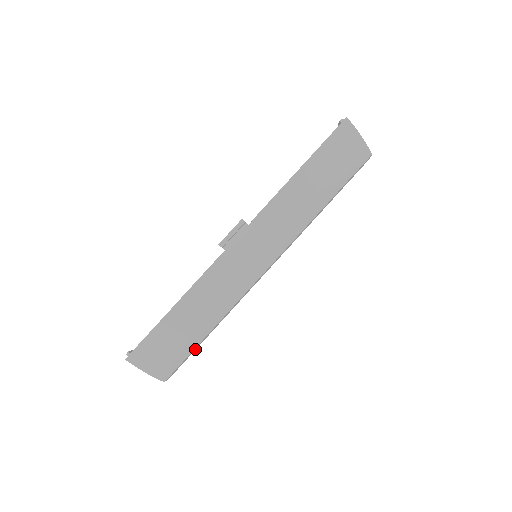
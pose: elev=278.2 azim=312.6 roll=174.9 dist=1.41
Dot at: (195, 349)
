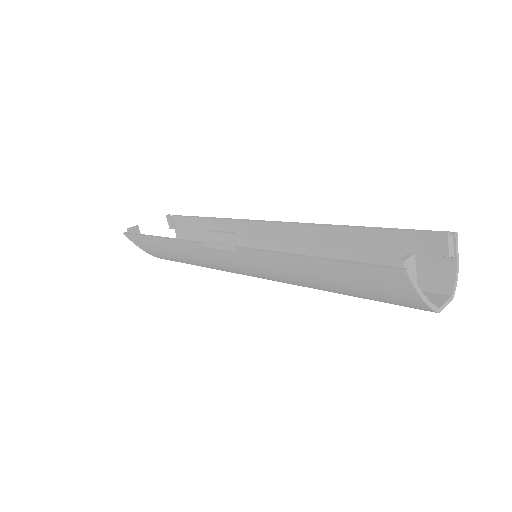
Dot at: occluded
